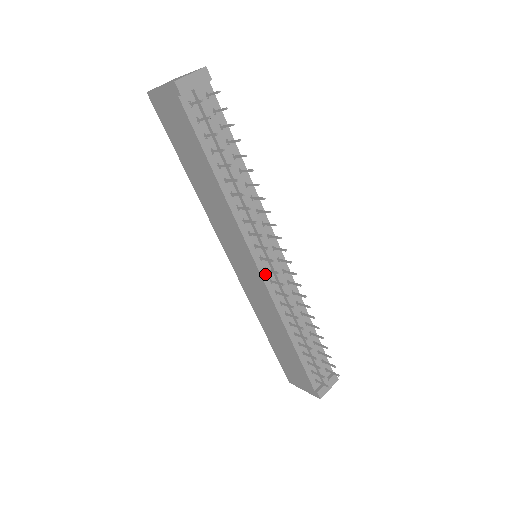
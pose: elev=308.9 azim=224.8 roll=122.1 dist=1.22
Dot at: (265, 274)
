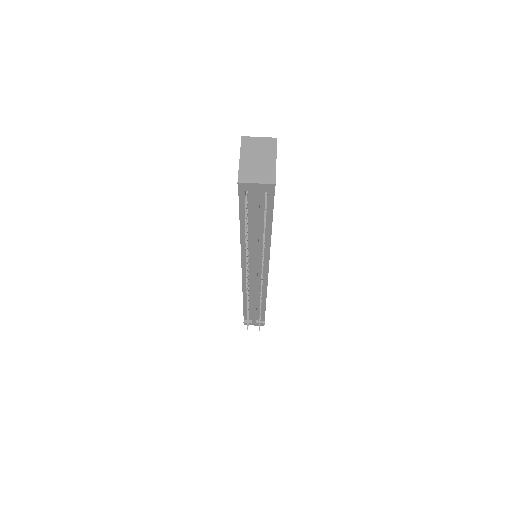
Dot at: occluded
